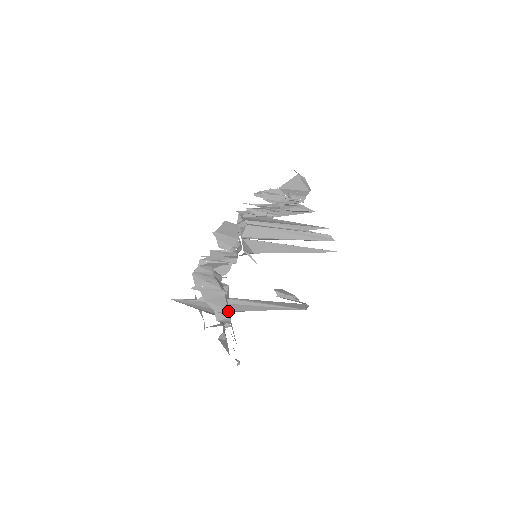
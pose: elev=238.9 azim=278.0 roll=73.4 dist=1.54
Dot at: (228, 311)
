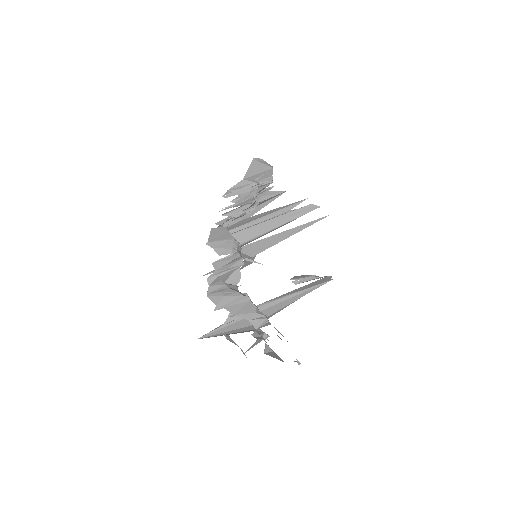
Dot at: (261, 314)
